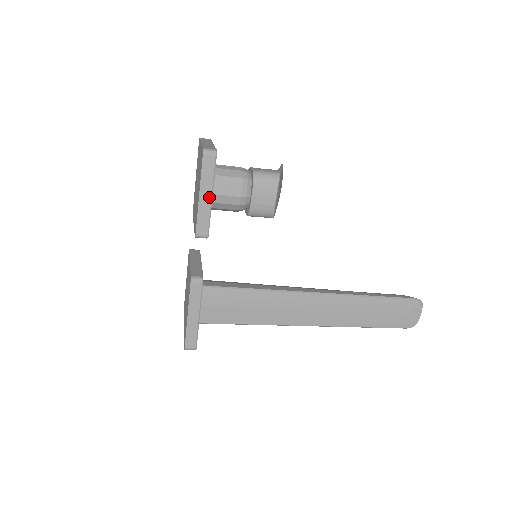
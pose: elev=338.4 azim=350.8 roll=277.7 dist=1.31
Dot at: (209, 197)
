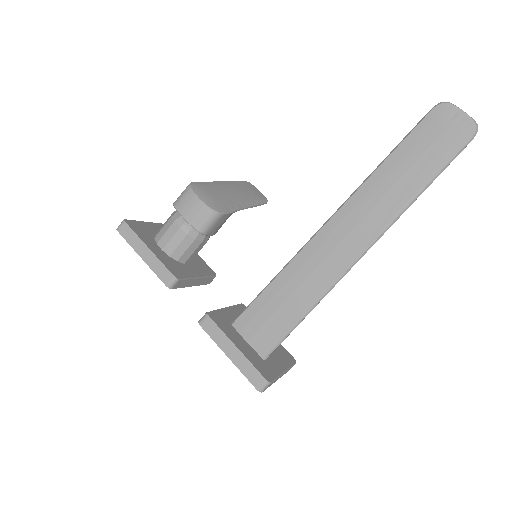
Dot at: (147, 251)
